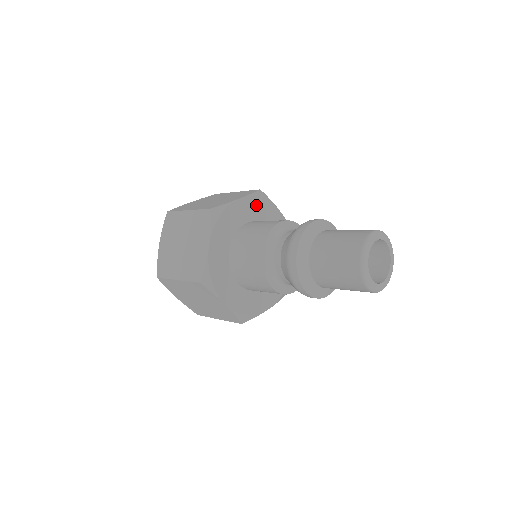
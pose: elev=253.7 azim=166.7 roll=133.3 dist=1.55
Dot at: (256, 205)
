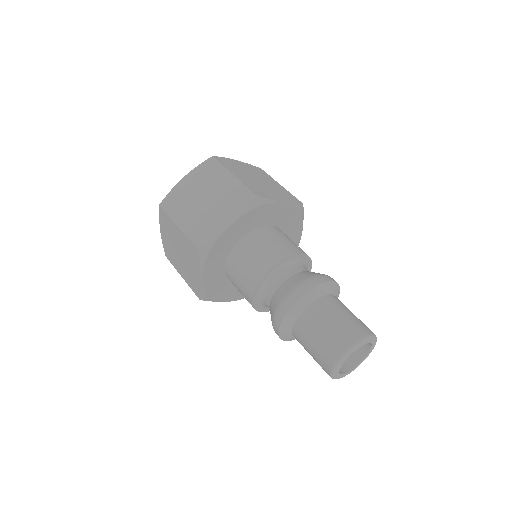
Dot at: (290, 216)
